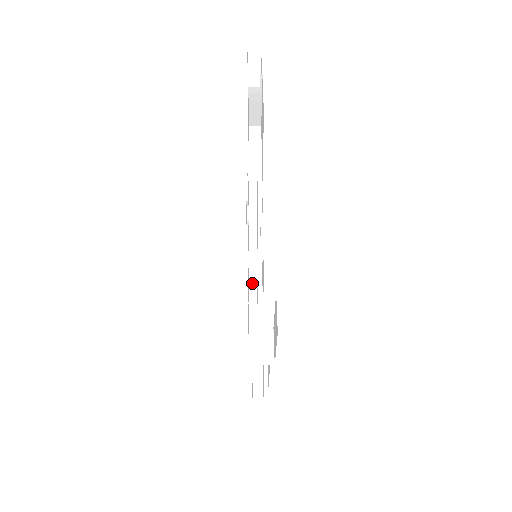
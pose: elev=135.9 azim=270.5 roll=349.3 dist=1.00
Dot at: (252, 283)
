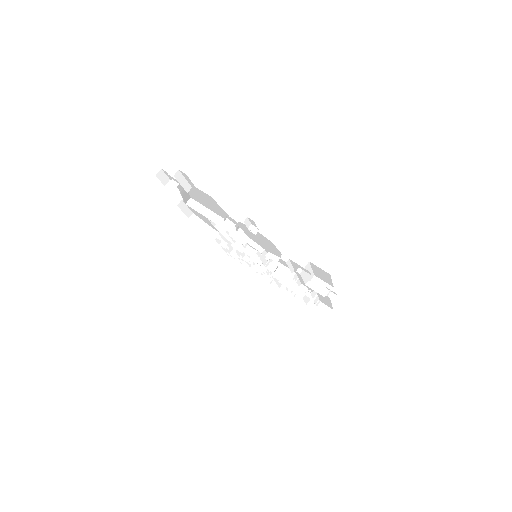
Dot at: (291, 269)
